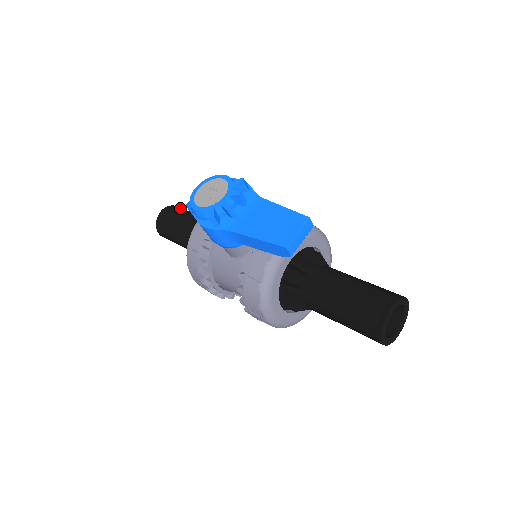
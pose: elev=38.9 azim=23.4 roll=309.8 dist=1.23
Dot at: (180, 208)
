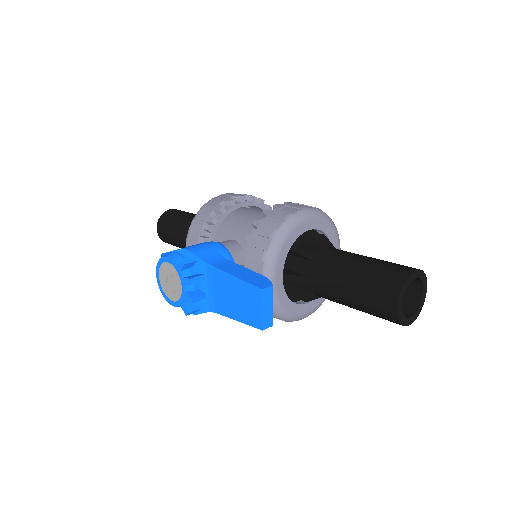
Dot at: (168, 217)
